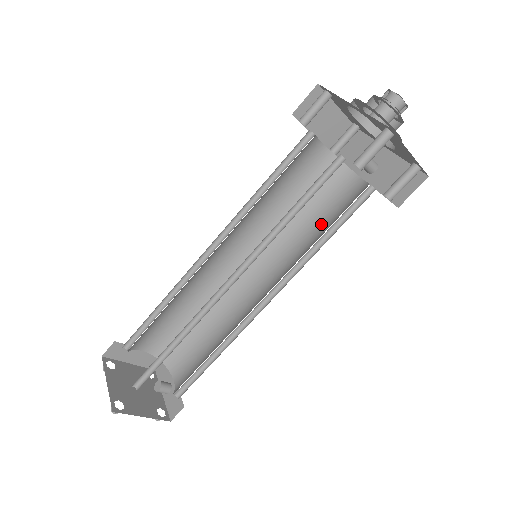
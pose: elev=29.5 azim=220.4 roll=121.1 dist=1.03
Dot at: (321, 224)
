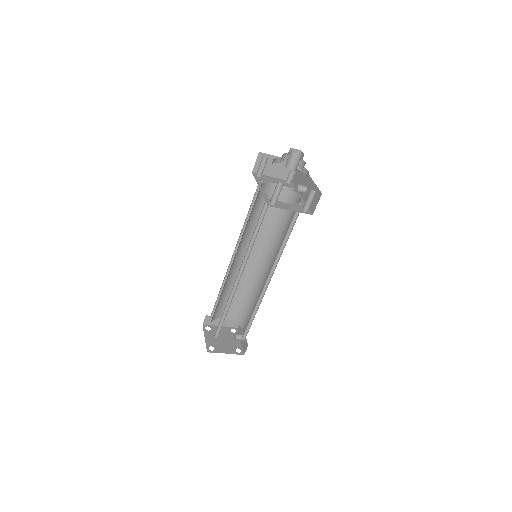
Dot at: (287, 229)
